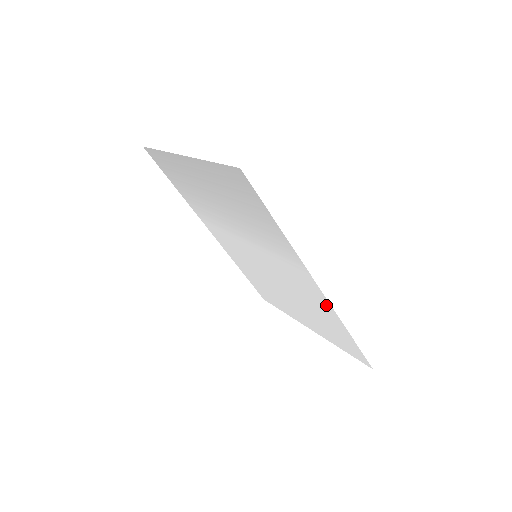
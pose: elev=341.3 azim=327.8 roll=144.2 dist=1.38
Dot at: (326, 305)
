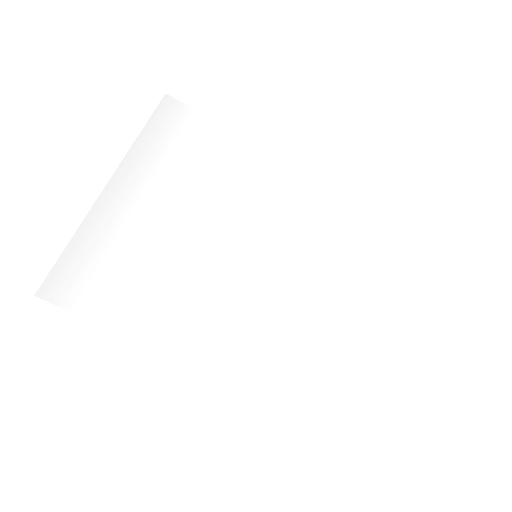
Dot at: (245, 377)
